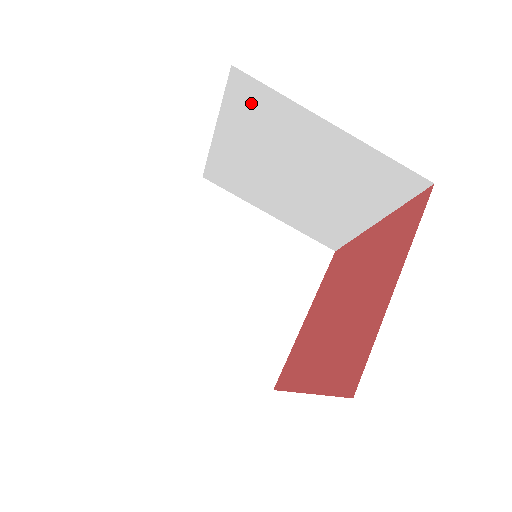
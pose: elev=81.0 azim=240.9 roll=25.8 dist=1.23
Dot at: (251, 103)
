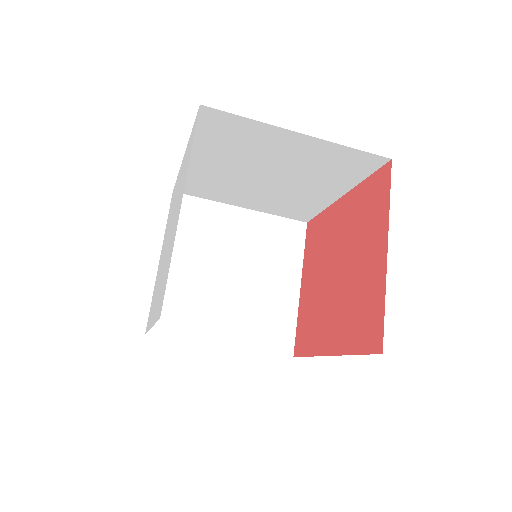
Dot at: (221, 129)
